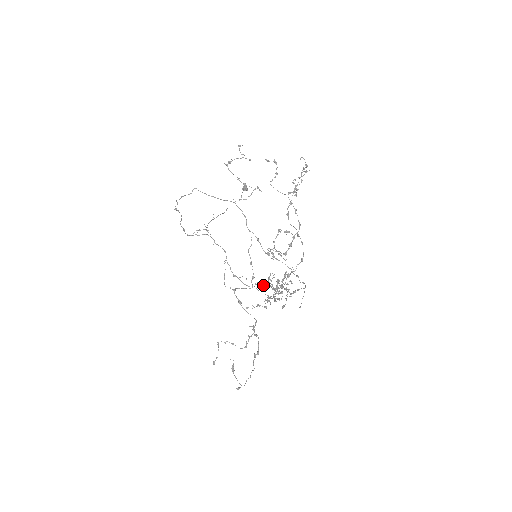
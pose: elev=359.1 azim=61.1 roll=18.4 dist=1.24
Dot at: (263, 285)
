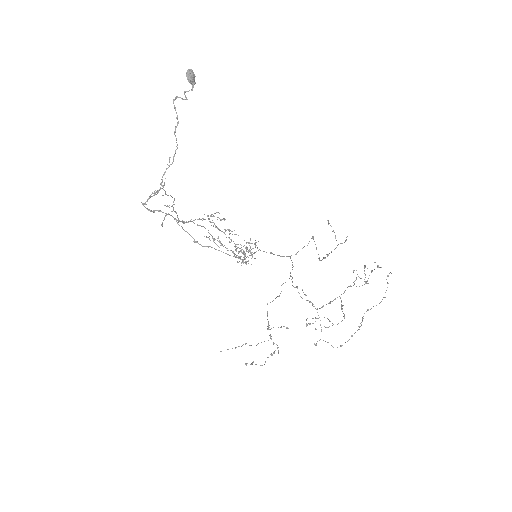
Dot at: occluded
